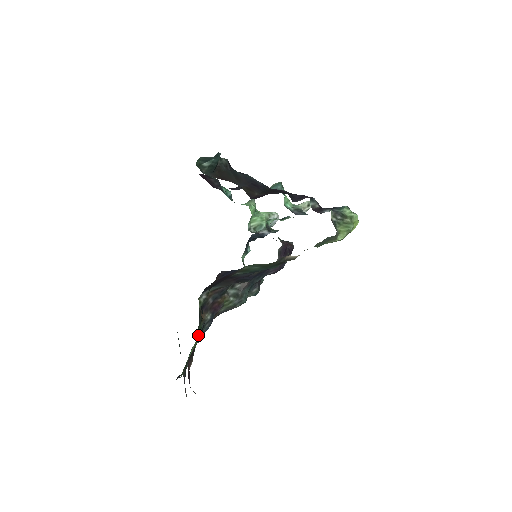
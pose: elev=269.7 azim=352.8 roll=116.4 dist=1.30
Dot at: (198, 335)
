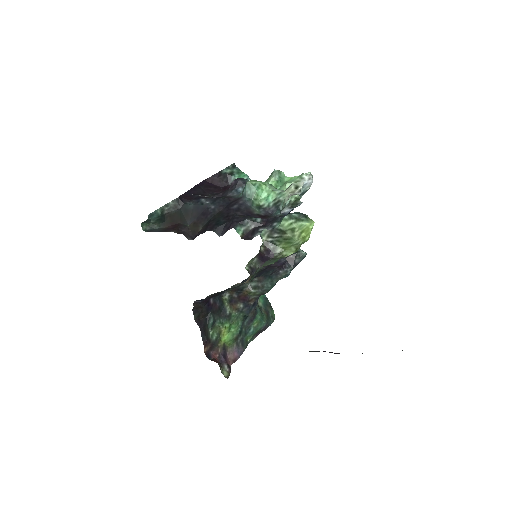
Dot at: (222, 328)
